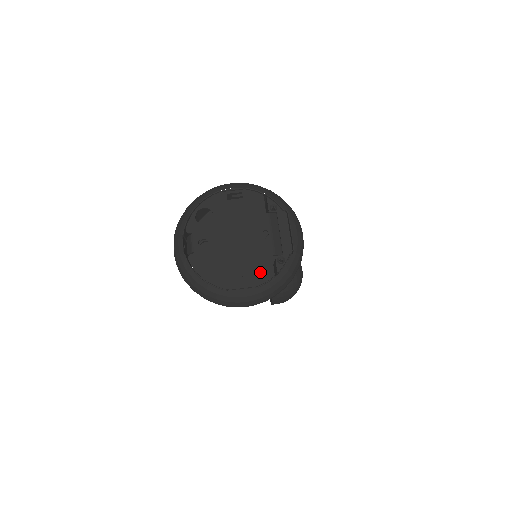
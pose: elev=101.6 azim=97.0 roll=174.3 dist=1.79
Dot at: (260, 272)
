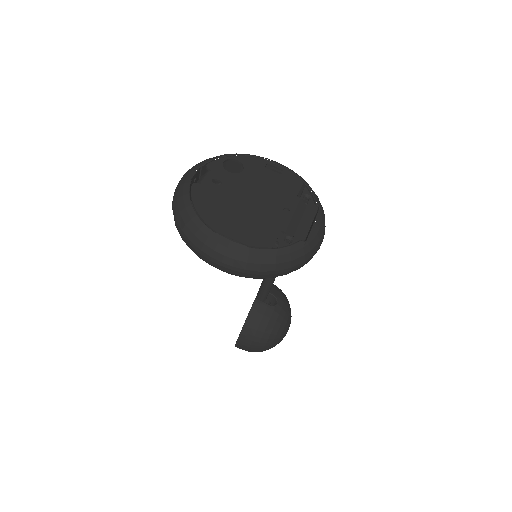
Dot at: (259, 236)
